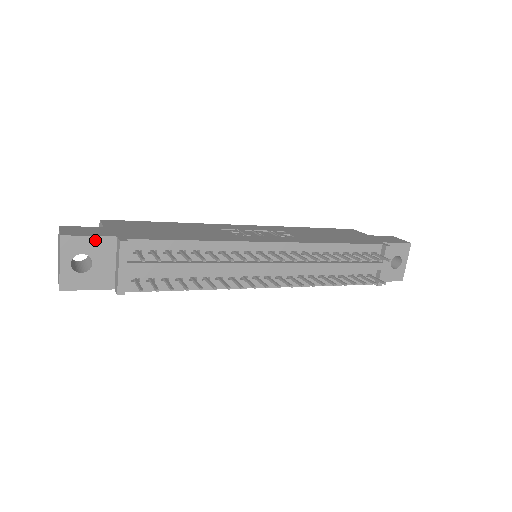
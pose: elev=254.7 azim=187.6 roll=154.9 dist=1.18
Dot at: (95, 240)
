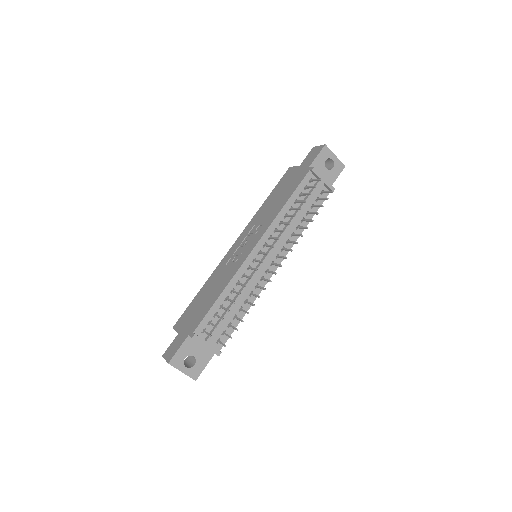
Dot at: (182, 348)
